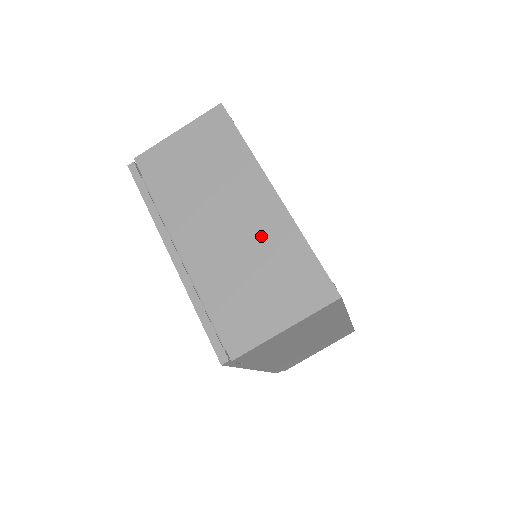
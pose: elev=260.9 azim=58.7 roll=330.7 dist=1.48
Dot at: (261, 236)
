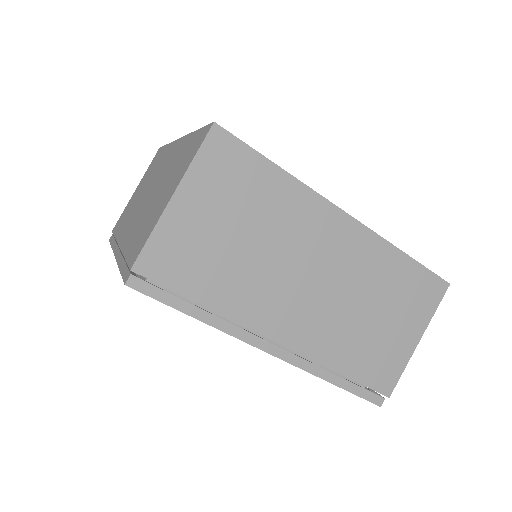
Dot at: (359, 273)
